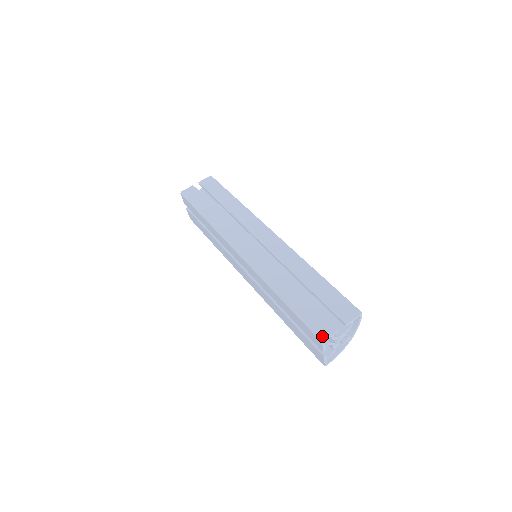
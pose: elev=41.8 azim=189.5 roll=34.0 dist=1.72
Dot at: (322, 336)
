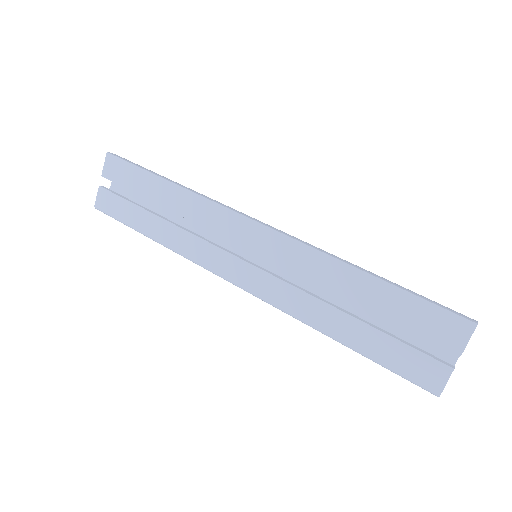
Dot at: (433, 390)
